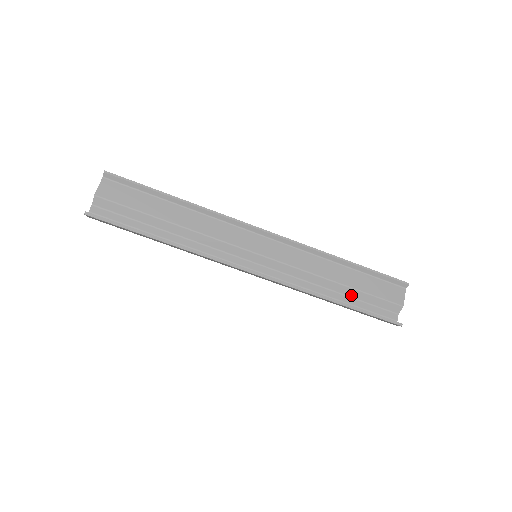
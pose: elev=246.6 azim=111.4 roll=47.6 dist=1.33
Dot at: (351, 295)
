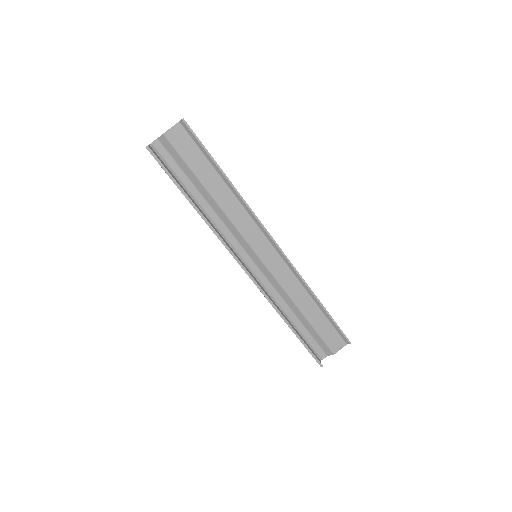
Dot at: (304, 324)
